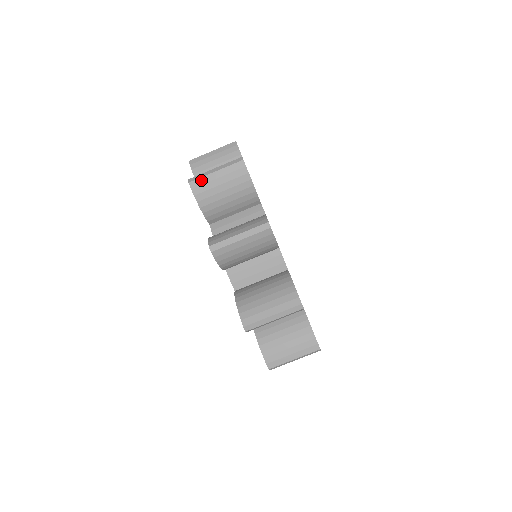
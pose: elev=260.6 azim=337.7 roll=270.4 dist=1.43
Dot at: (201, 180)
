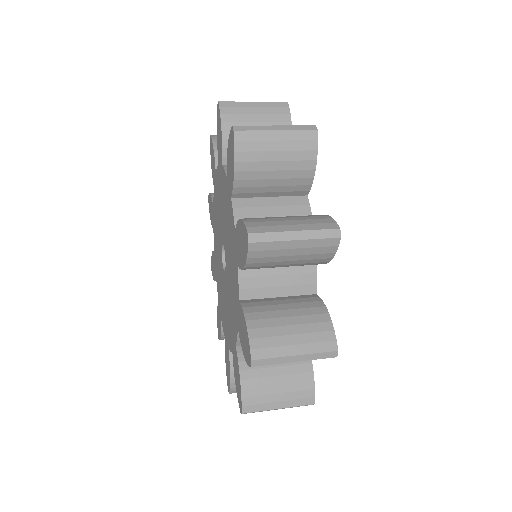
Dot at: (269, 245)
